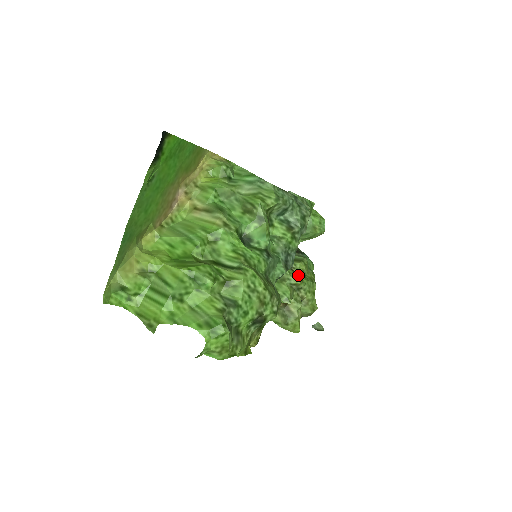
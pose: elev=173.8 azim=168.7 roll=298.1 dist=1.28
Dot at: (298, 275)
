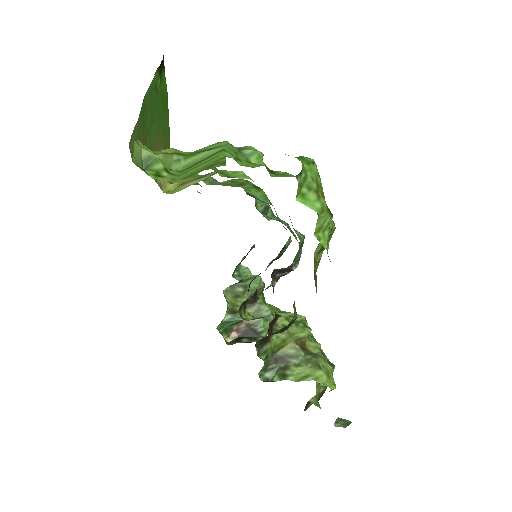
Dot at: occluded
